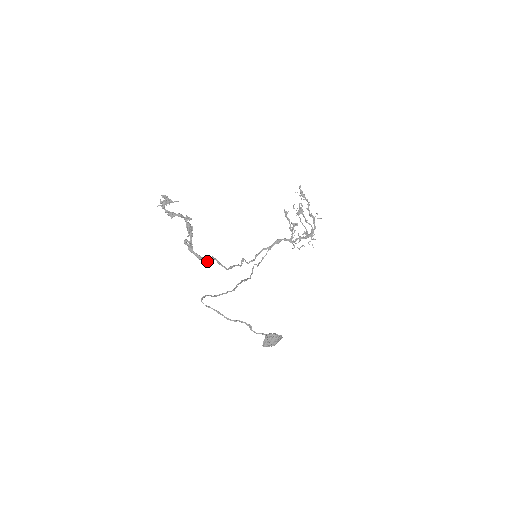
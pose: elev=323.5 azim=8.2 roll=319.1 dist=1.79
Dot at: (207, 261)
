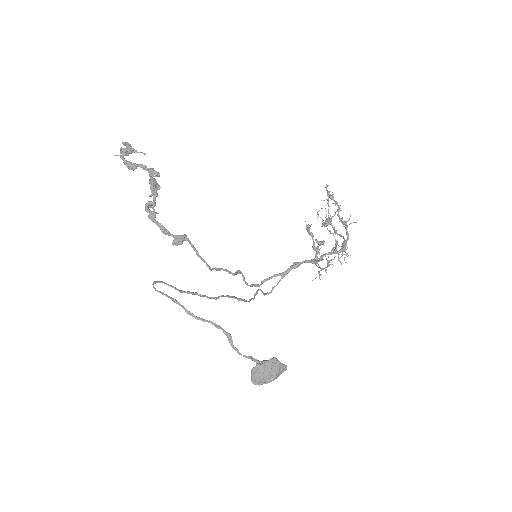
Dot at: (175, 238)
